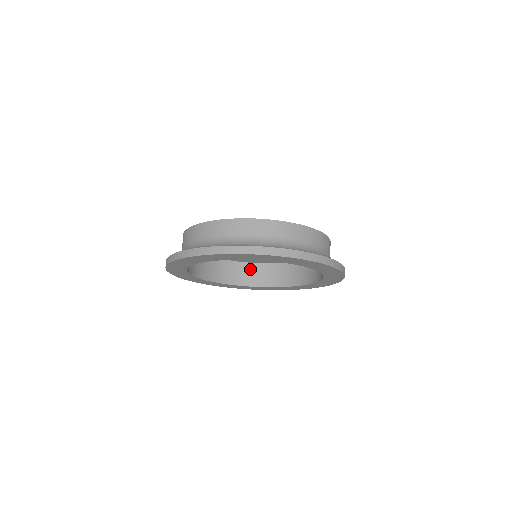
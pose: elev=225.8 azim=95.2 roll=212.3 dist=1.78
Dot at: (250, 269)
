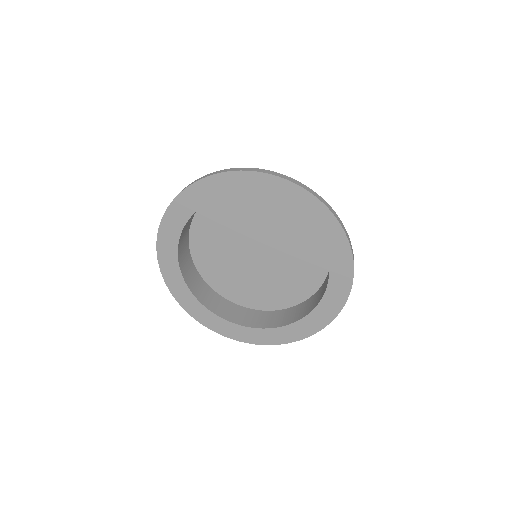
Dot at: (228, 305)
